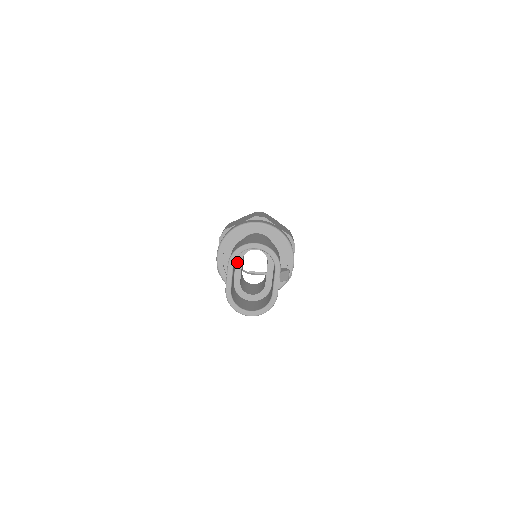
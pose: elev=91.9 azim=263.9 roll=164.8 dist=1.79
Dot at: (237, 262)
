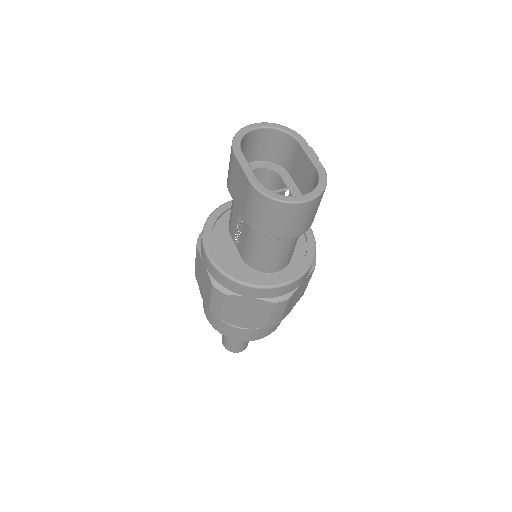
Dot at: occluded
